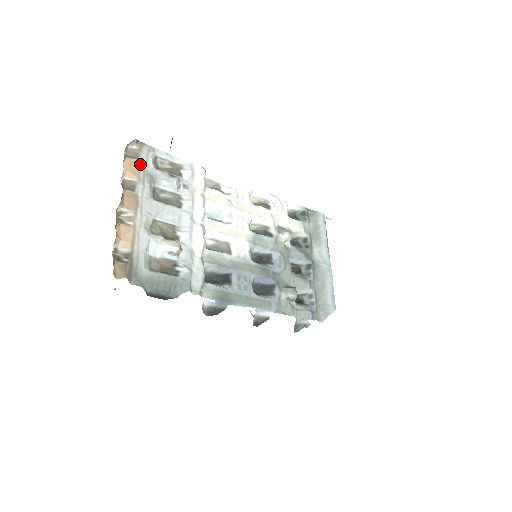
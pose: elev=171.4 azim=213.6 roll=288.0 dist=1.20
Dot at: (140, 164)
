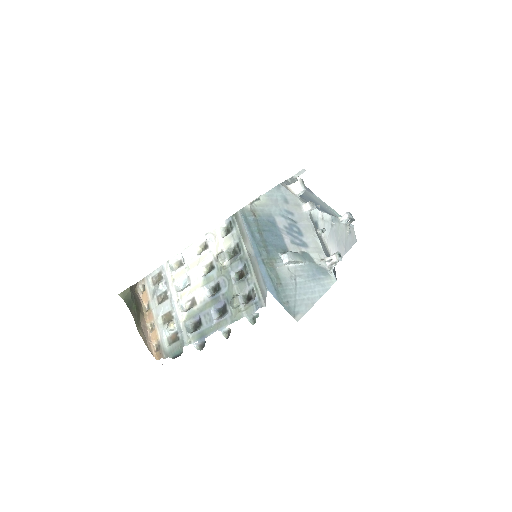
Dot at: (147, 291)
